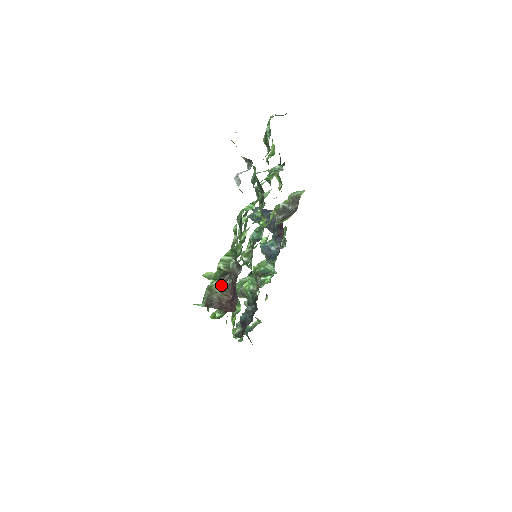
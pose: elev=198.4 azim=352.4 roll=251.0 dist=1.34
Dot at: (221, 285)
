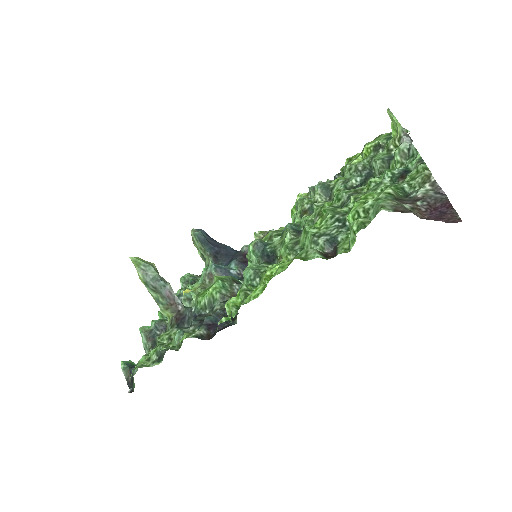
Dot at: (407, 203)
